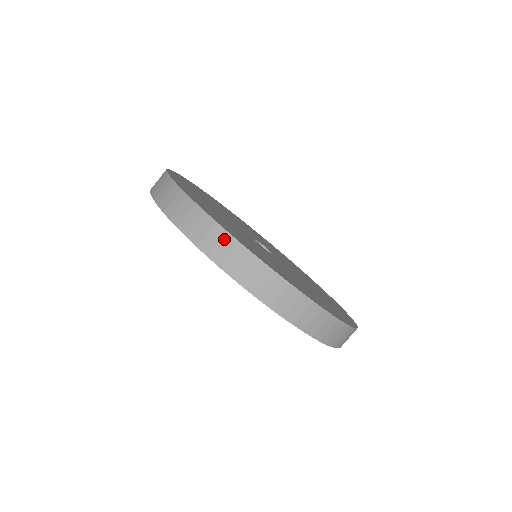
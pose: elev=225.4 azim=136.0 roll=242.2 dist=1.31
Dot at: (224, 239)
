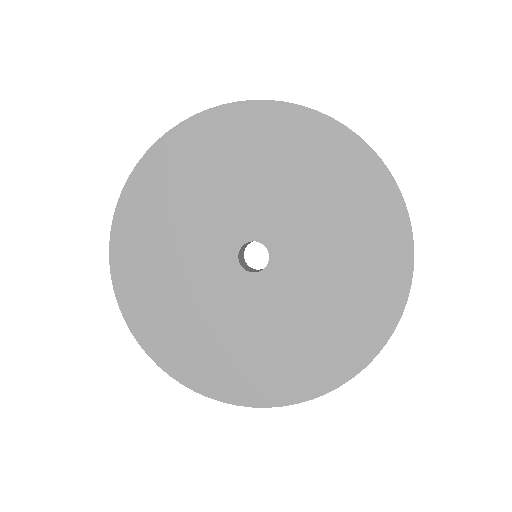
Dot at: (162, 365)
